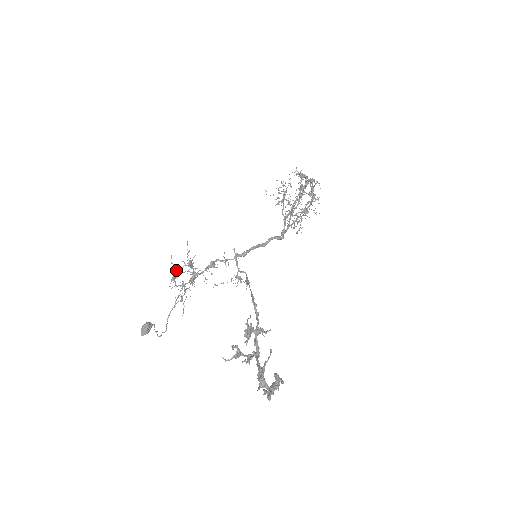
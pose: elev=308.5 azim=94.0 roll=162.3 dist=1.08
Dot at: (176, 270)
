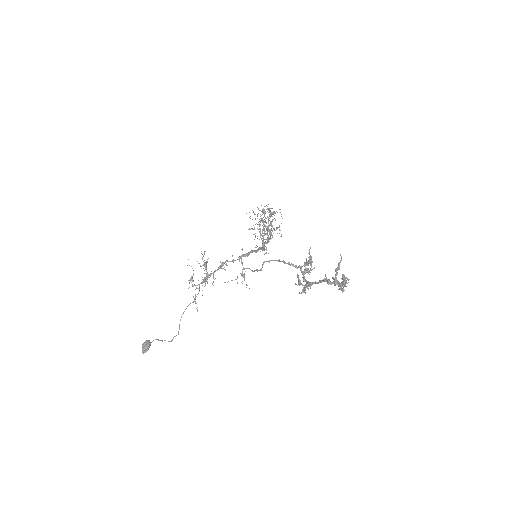
Dot at: occluded
